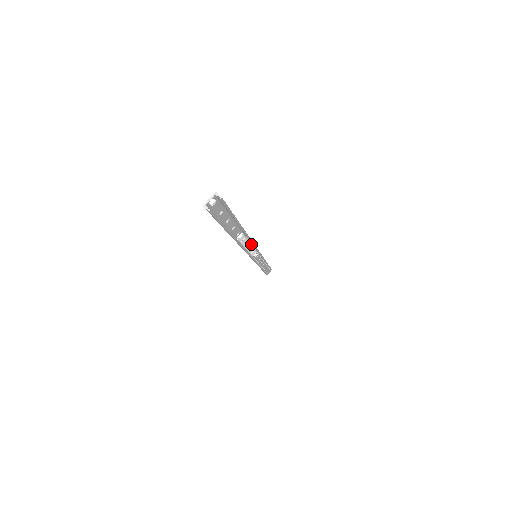
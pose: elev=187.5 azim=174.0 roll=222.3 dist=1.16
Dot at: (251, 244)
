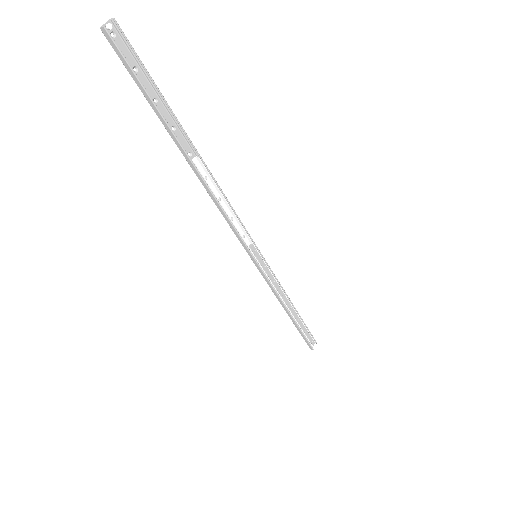
Dot at: (224, 197)
